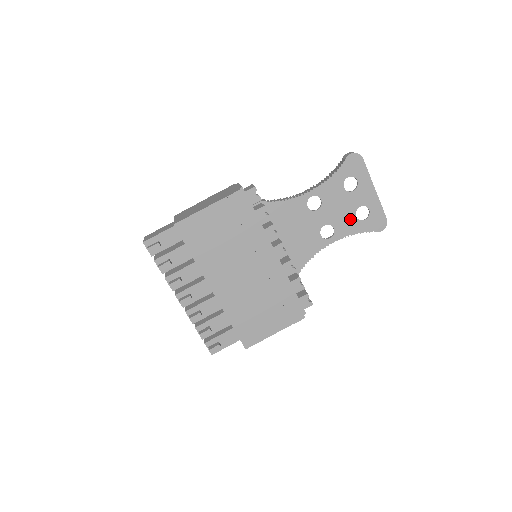
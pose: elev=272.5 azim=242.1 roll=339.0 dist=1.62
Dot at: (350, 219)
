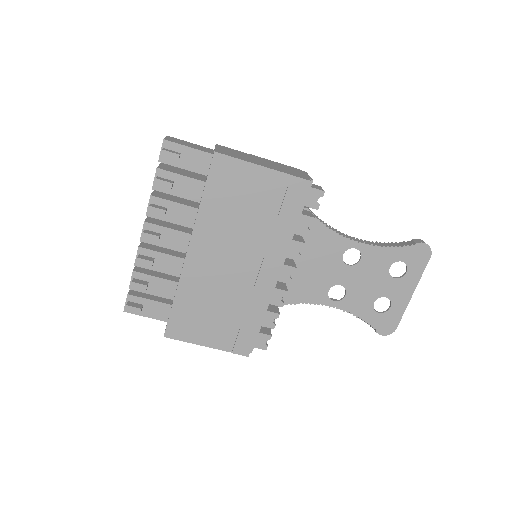
Dot at: (367, 300)
